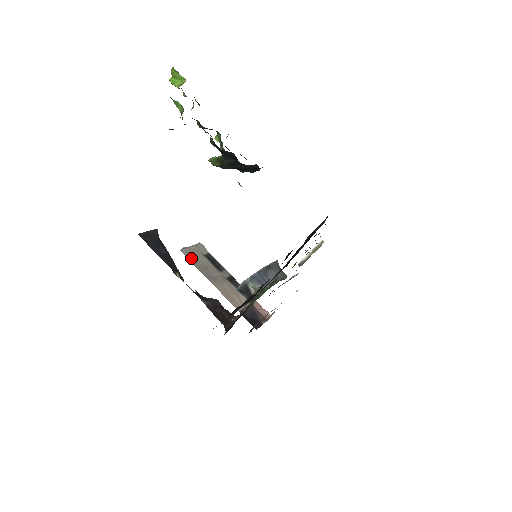
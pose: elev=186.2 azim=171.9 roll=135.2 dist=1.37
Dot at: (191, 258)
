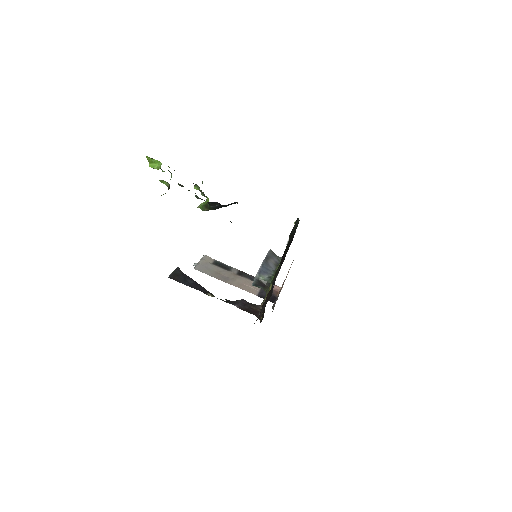
Dot at: (205, 271)
